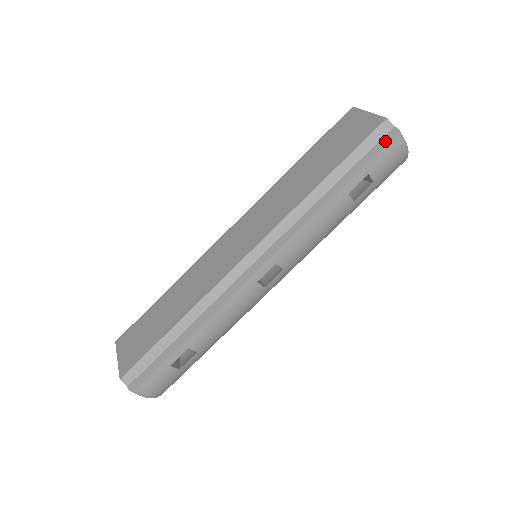
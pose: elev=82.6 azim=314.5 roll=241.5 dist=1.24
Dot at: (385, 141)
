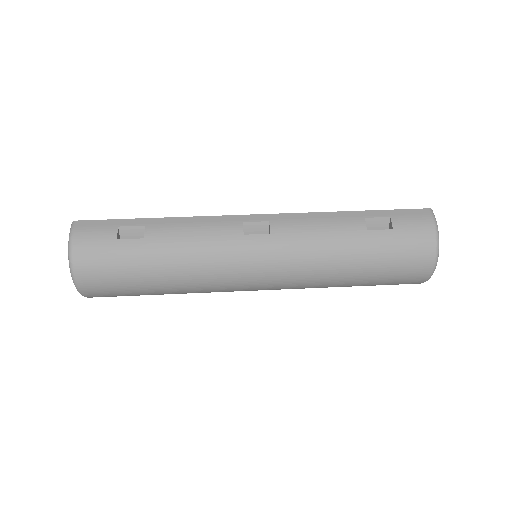
Dot at: (416, 210)
